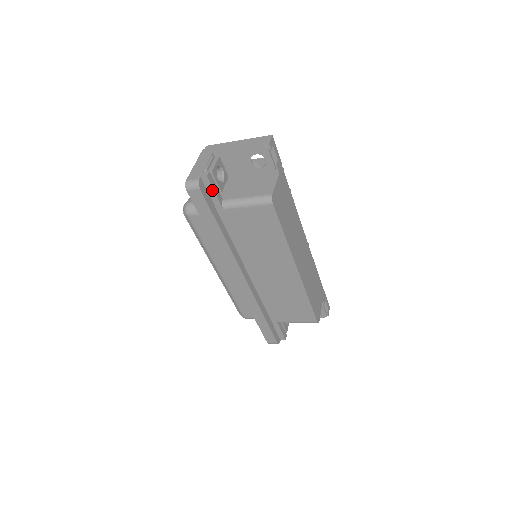
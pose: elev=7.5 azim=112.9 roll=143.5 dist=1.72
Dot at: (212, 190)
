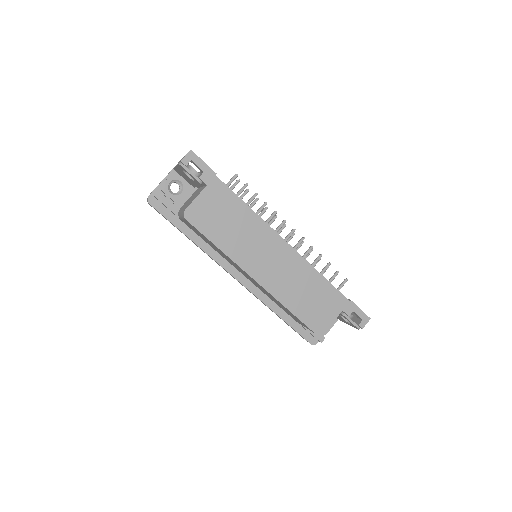
Dot at: (163, 204)
